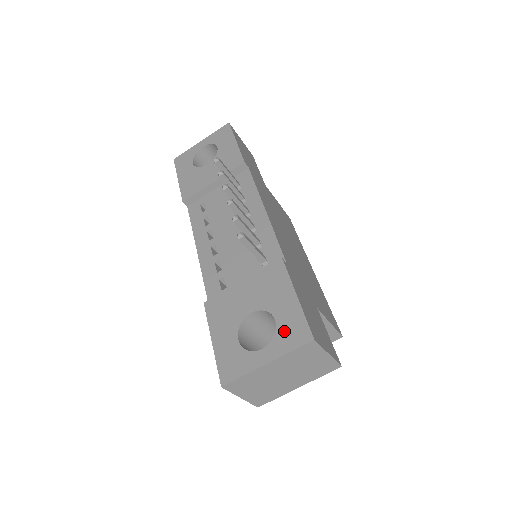
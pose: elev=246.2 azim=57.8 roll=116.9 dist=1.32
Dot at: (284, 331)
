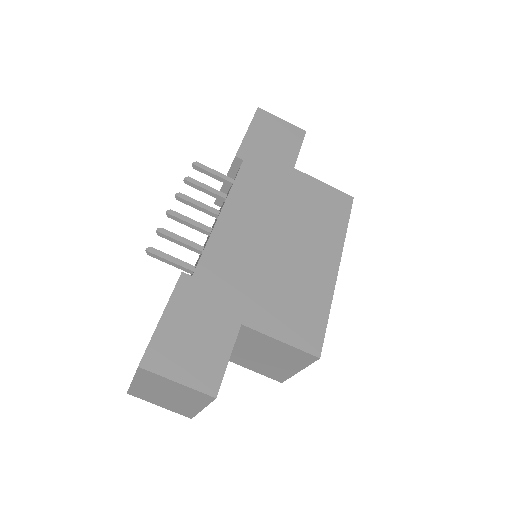
Dot at: occluded
